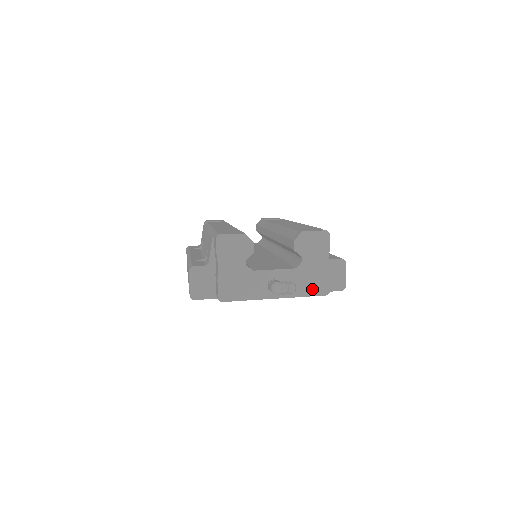
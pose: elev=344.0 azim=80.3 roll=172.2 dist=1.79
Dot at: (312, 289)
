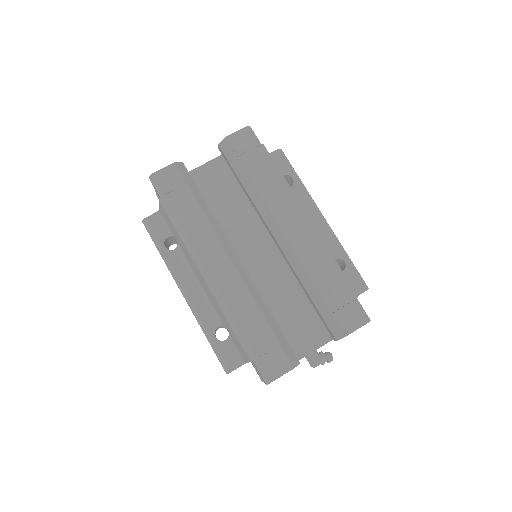
Dot at: occluded
